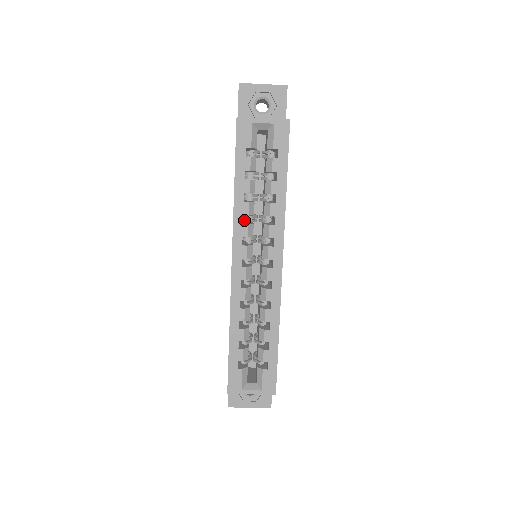
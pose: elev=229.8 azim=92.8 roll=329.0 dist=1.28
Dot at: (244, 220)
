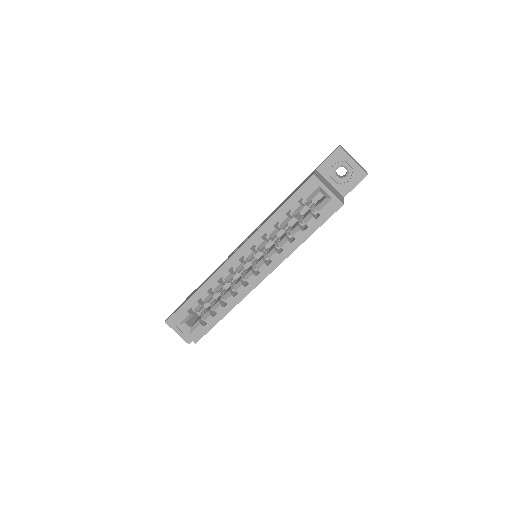
Dot at: occluded
